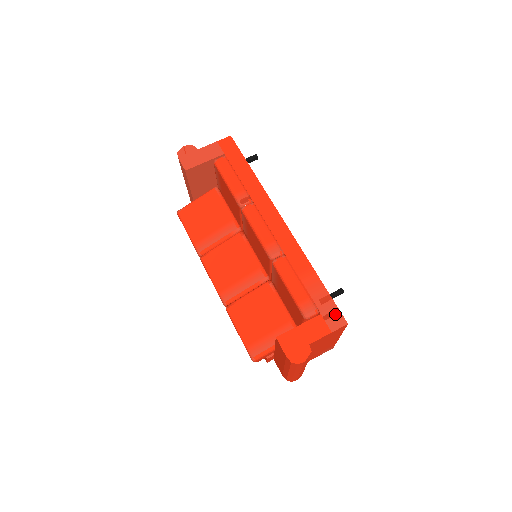
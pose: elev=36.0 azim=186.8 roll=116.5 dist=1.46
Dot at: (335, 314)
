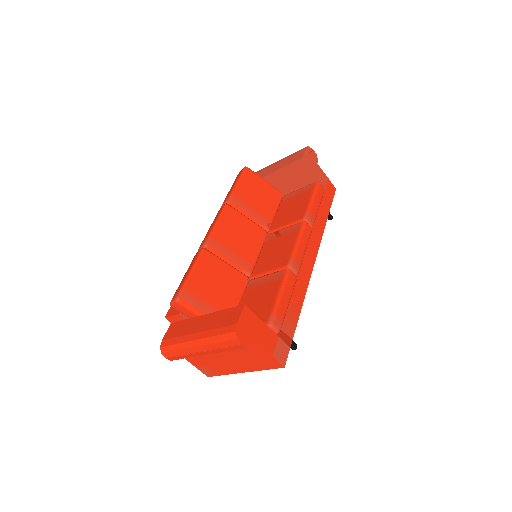
Dot at: (285, 350)
